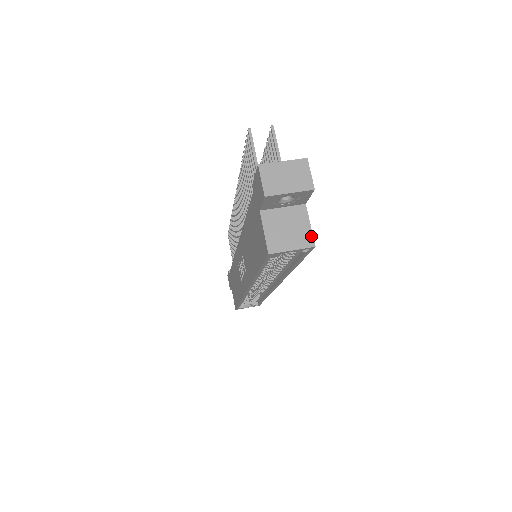
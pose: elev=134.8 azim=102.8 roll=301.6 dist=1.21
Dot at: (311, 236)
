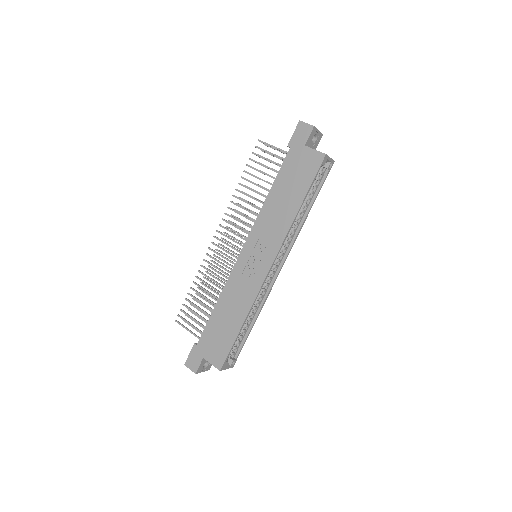
Dot at: occluded
